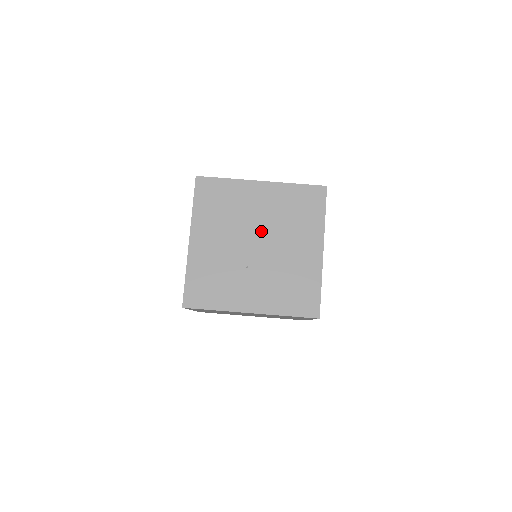
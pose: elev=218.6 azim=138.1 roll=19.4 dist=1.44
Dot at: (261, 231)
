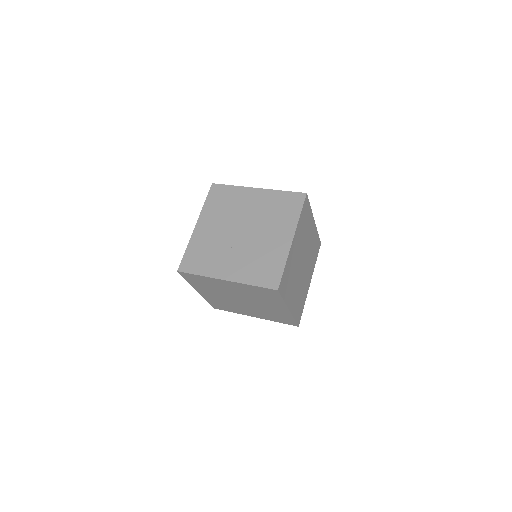
Dot at: (248, 222)
